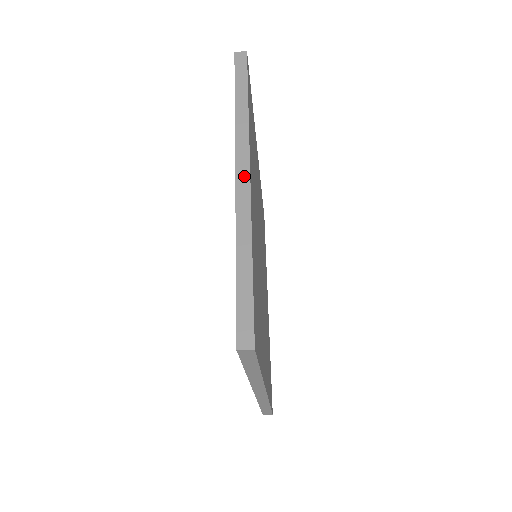
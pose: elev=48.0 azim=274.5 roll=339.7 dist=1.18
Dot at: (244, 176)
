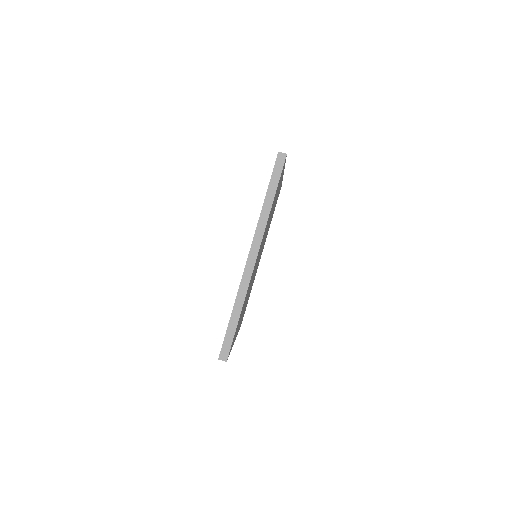
Dot at: occluded
